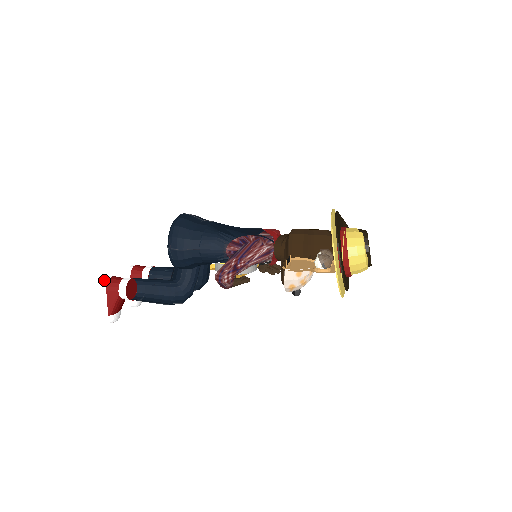
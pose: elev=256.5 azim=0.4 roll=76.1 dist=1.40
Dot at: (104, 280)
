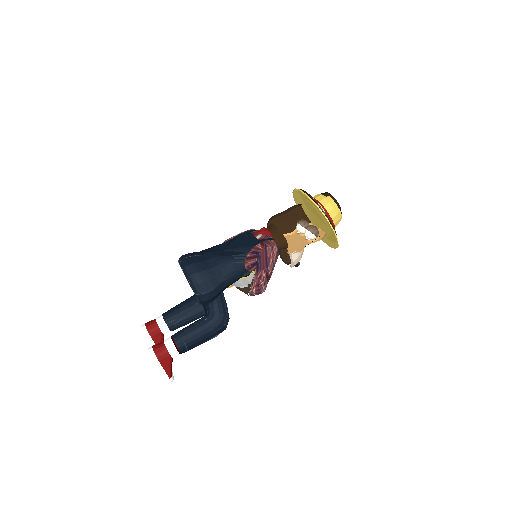
Dot at: occluded
